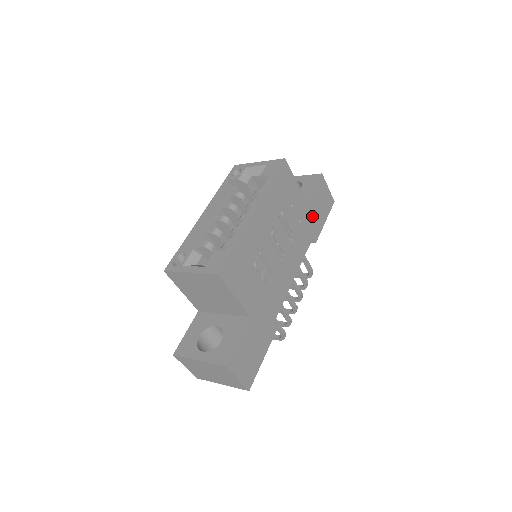
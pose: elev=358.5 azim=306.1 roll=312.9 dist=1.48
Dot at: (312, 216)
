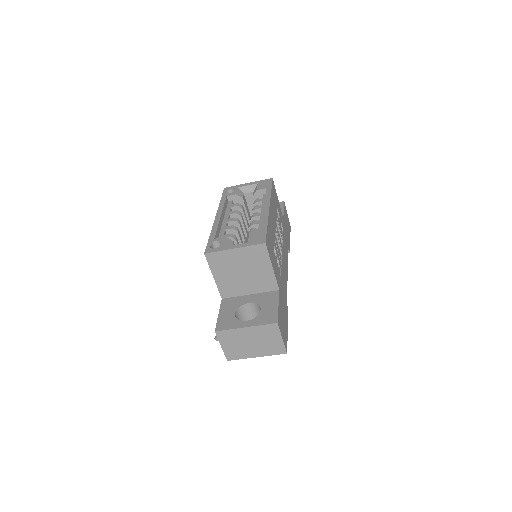
Dot at: (286, 230)
